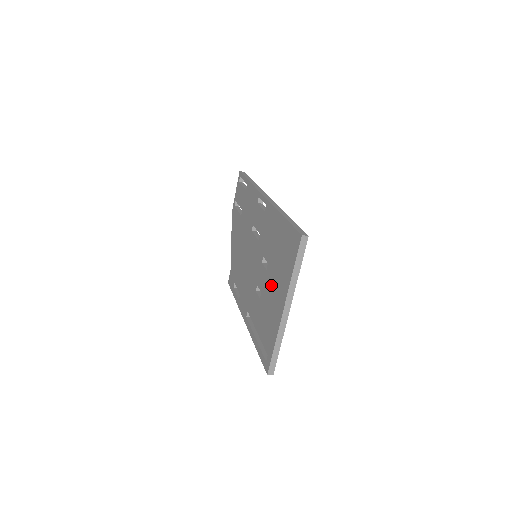
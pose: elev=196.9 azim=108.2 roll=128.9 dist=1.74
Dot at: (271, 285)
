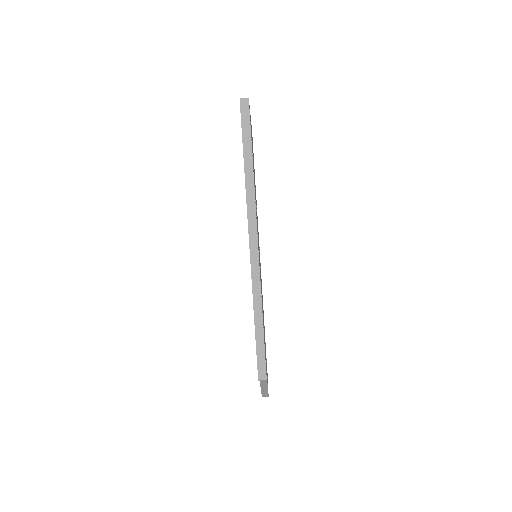
Dot at: occluded
